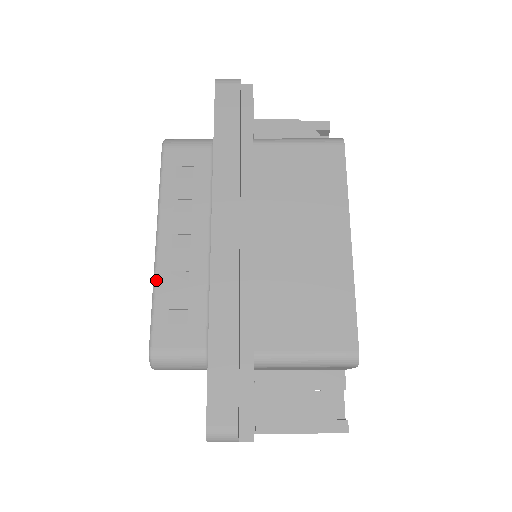
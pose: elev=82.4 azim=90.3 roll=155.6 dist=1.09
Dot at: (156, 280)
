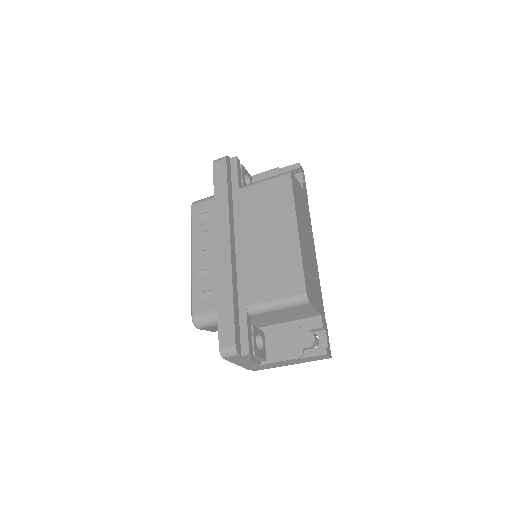
Dot at: (192, 278)
